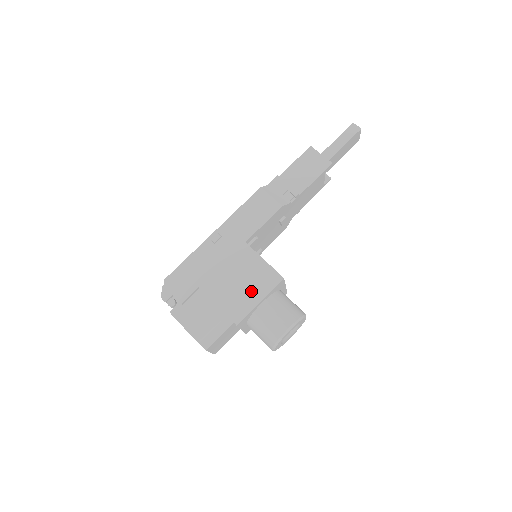
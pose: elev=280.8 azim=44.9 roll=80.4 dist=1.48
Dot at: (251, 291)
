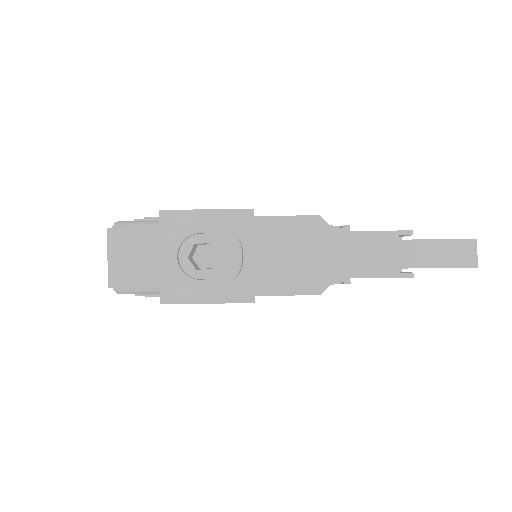
Dot at: occluded
